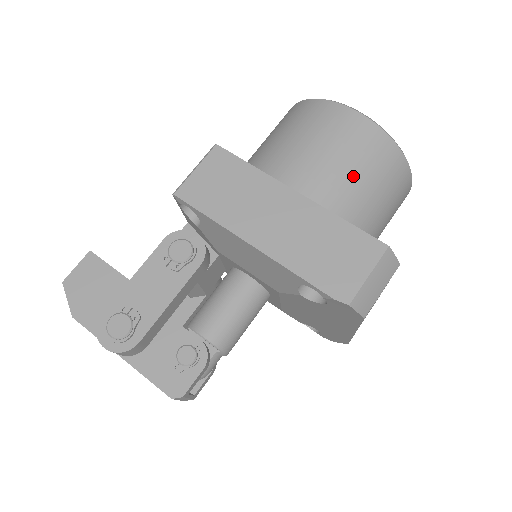
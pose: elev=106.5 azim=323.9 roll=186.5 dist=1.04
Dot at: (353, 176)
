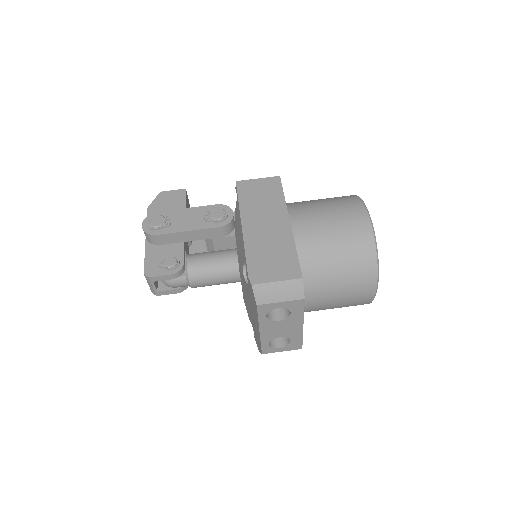
Dot at: (331, 241)
